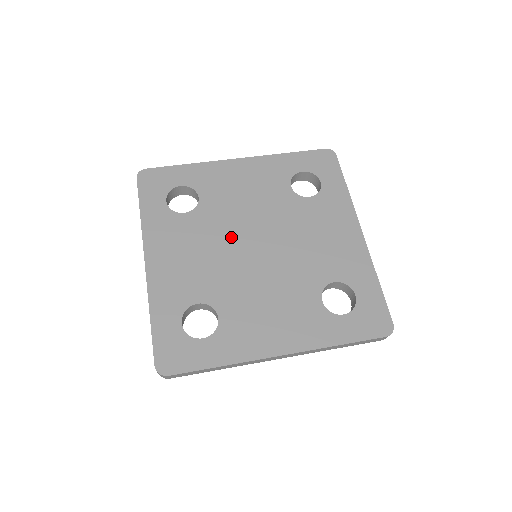
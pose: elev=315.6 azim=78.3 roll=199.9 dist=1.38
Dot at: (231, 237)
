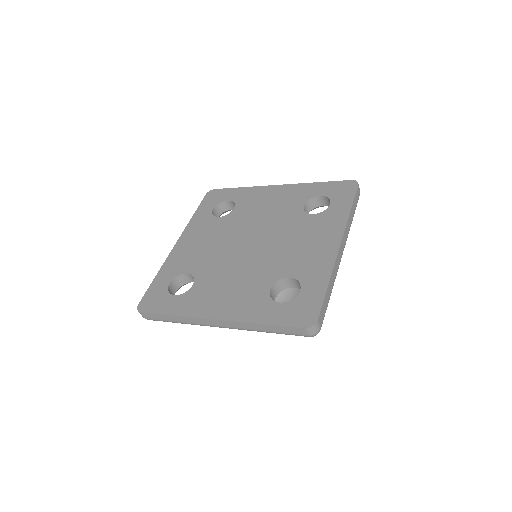
Dot at: (237, 235)
